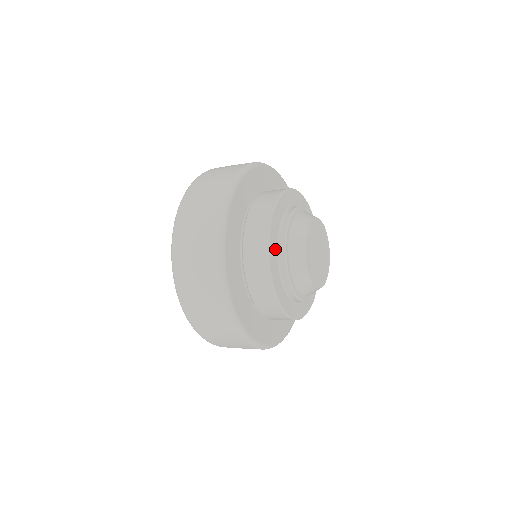
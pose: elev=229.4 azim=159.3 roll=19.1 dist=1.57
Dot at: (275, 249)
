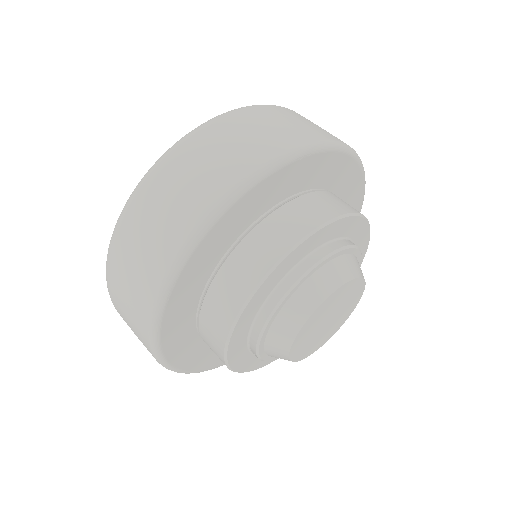
Dot at: (288, 268)
